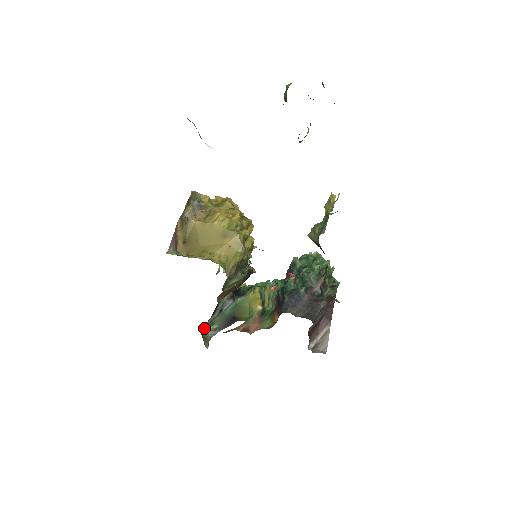
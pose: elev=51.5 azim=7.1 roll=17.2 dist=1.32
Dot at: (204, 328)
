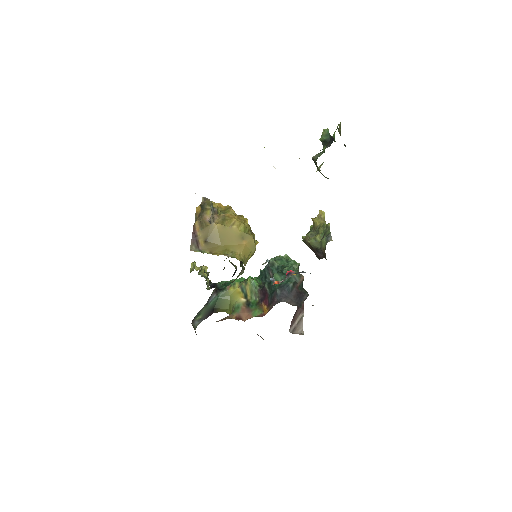
Dot at: (194, 318)
